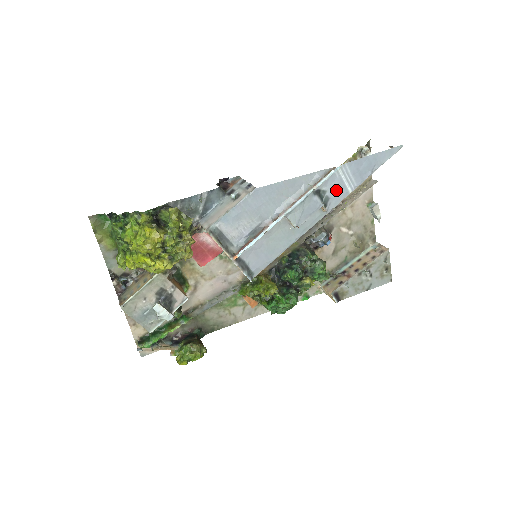
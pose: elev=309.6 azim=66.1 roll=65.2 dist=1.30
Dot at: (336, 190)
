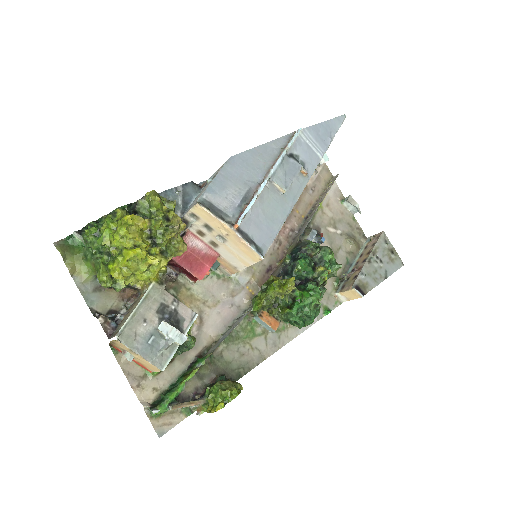
Dot at: (307, 155)
